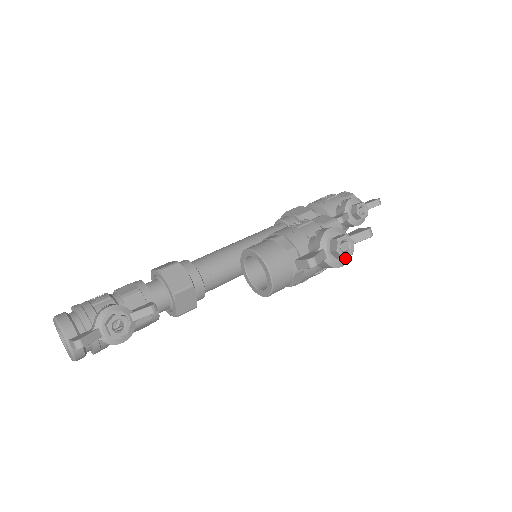
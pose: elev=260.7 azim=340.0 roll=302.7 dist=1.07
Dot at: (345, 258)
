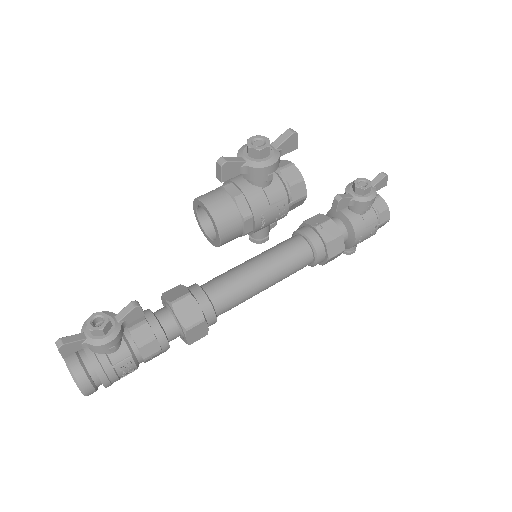
Dot at: (260, 150)
